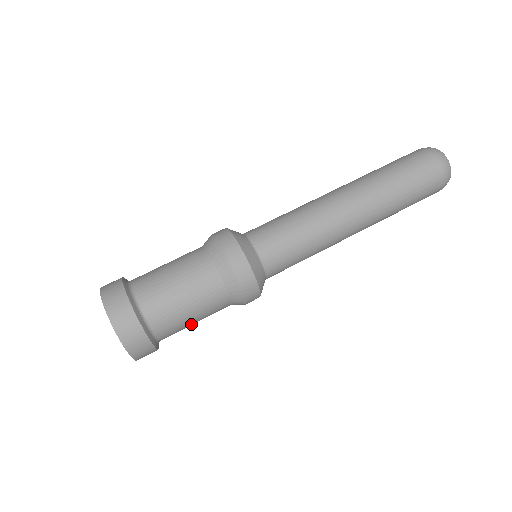
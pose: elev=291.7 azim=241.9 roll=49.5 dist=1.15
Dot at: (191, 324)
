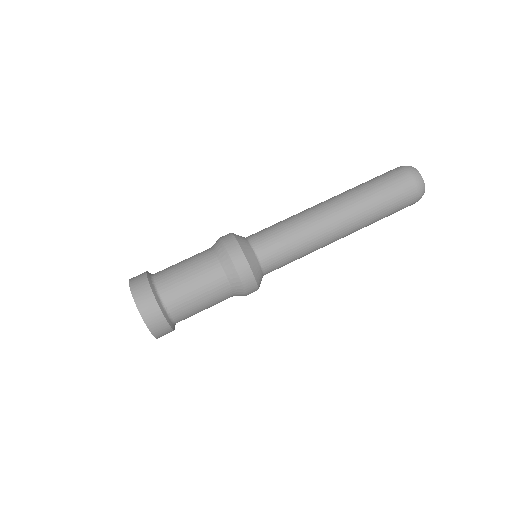
Dot at: (198, 304)
